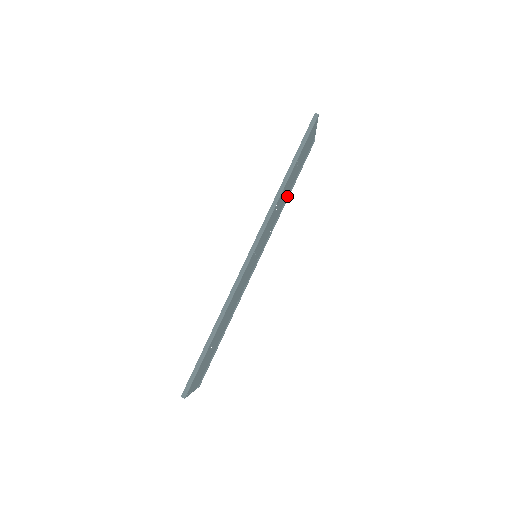
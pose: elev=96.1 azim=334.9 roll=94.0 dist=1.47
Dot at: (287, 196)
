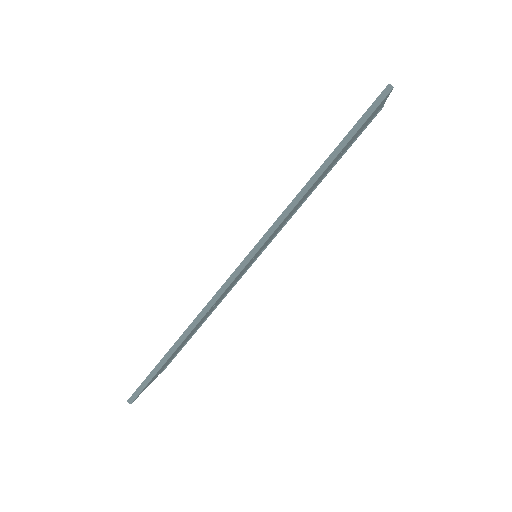
Dot at: (321, 179)
